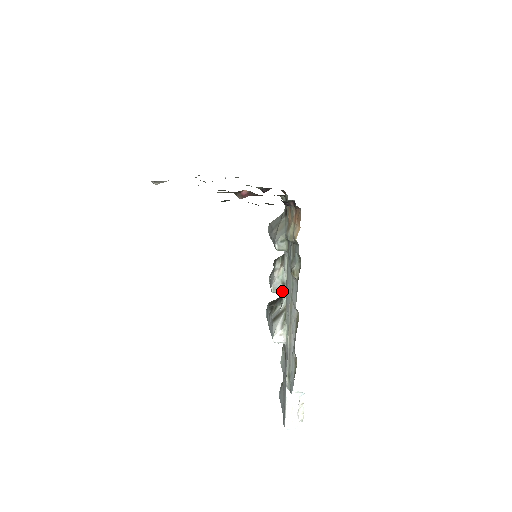
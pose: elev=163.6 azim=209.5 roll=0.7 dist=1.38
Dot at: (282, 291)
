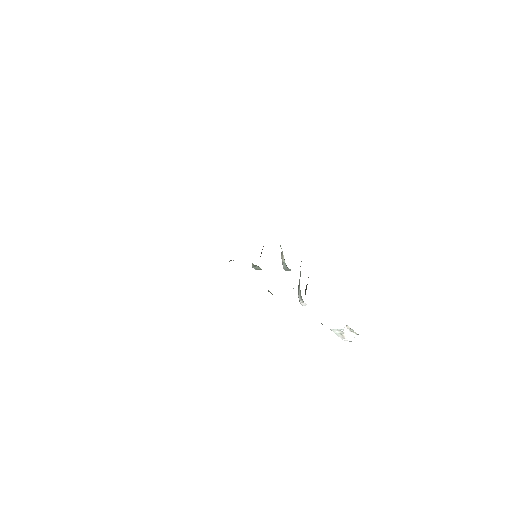
Dot at: occluded
